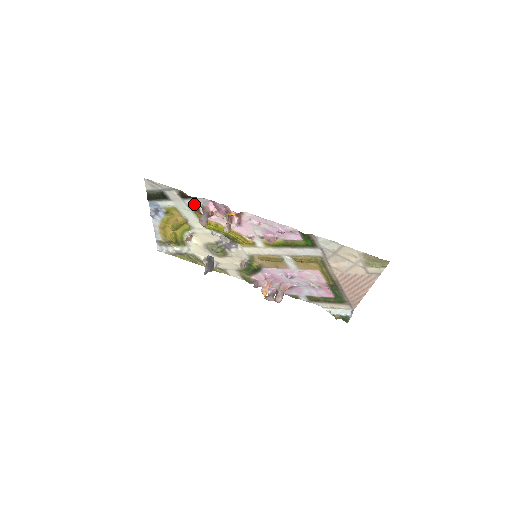
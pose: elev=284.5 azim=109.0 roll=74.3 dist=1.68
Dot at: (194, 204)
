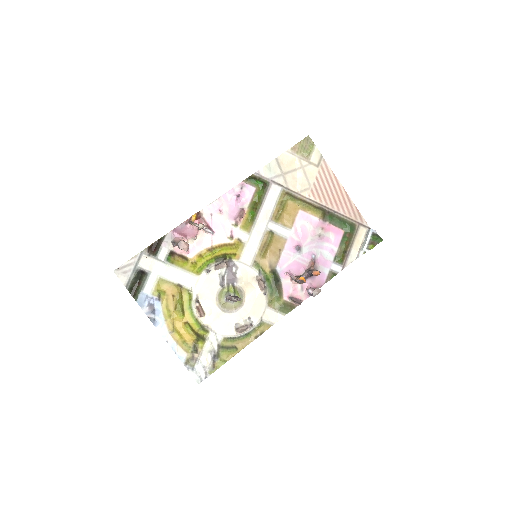
Dot at: (167, 253)
